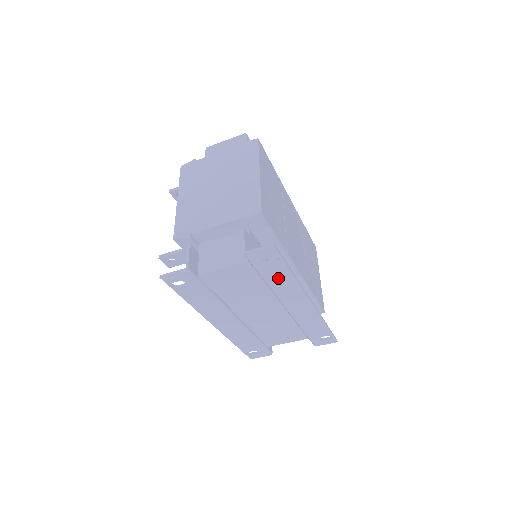
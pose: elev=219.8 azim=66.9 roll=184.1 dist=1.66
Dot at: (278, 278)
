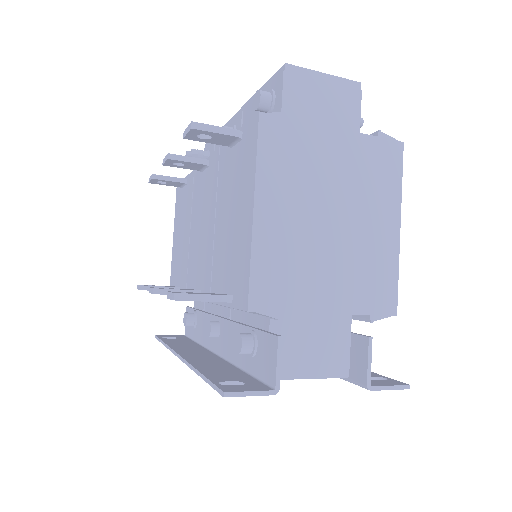
Dot at: occluded
